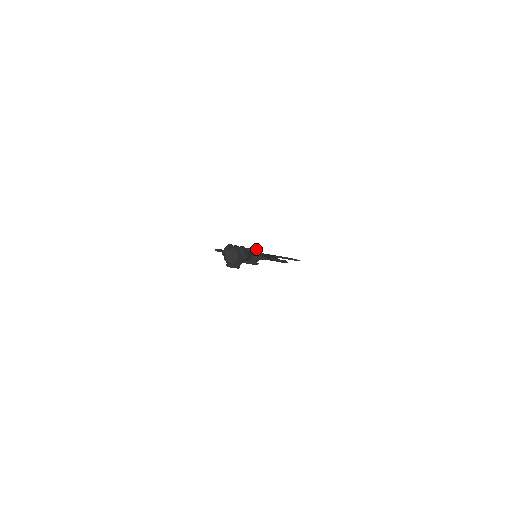
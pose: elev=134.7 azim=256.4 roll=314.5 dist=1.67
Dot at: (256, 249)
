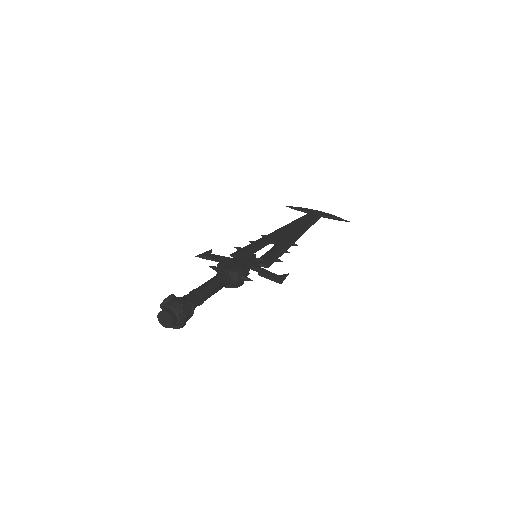
Dot at: (239, 265)
